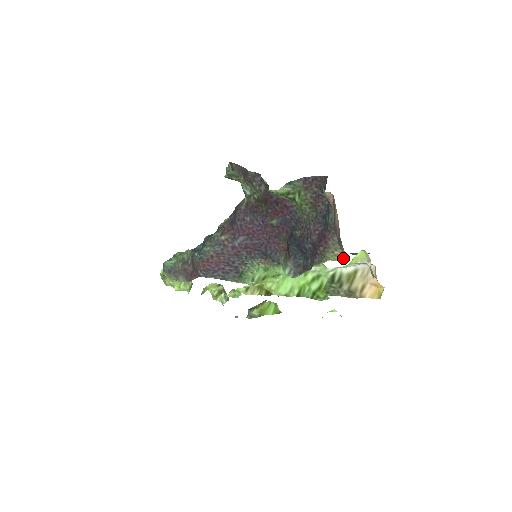
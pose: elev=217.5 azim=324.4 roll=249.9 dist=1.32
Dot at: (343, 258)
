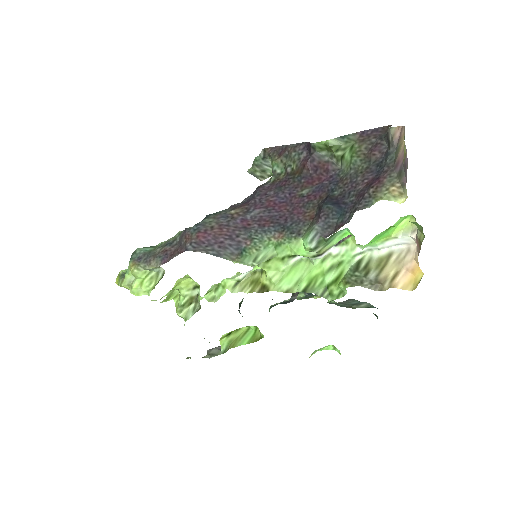
Dot at: (398, 197)
